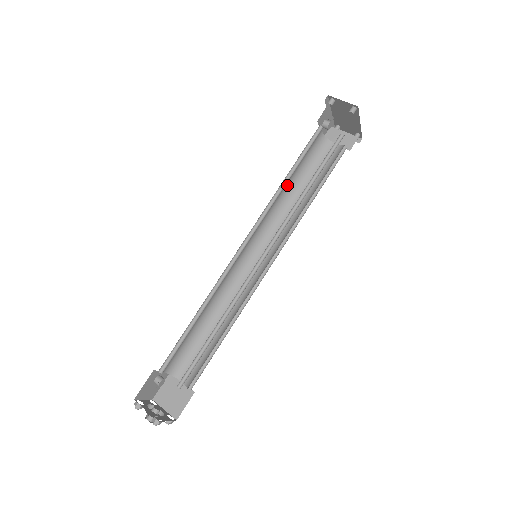
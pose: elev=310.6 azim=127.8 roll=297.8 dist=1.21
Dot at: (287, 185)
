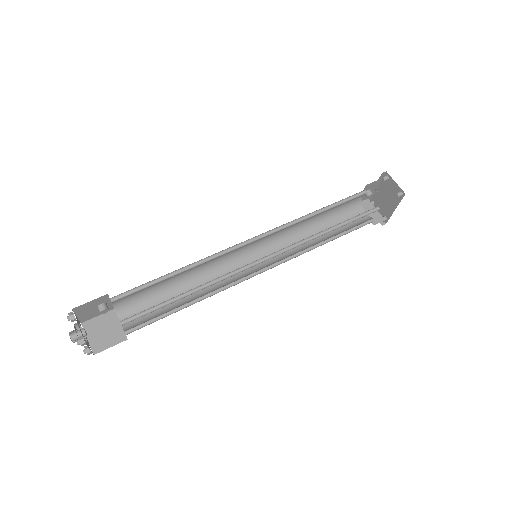
Dot at: (313, 218)
